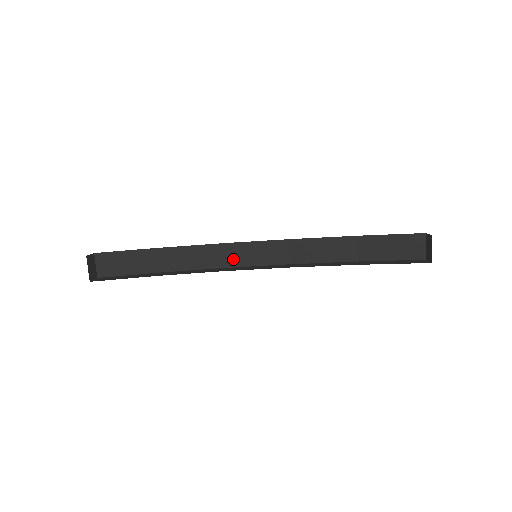
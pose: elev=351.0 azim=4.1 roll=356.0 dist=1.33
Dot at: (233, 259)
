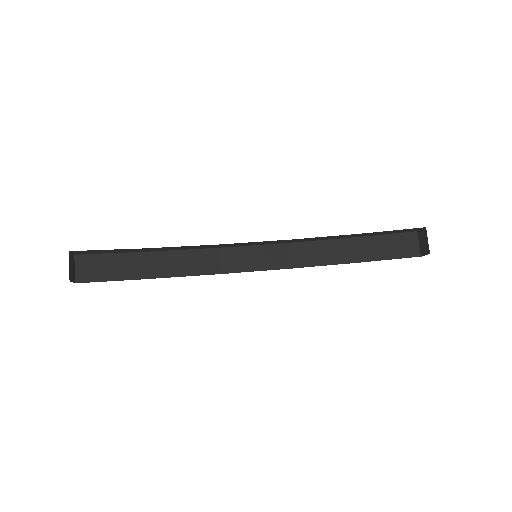
Dot at: (229, 264)
